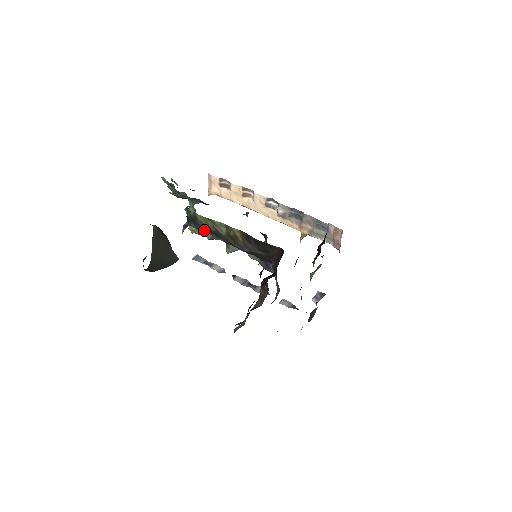
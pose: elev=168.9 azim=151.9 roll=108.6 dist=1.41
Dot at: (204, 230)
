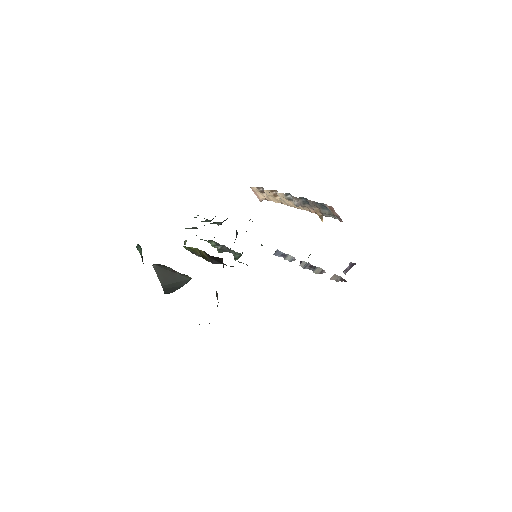
Dot at: (195, 254)
